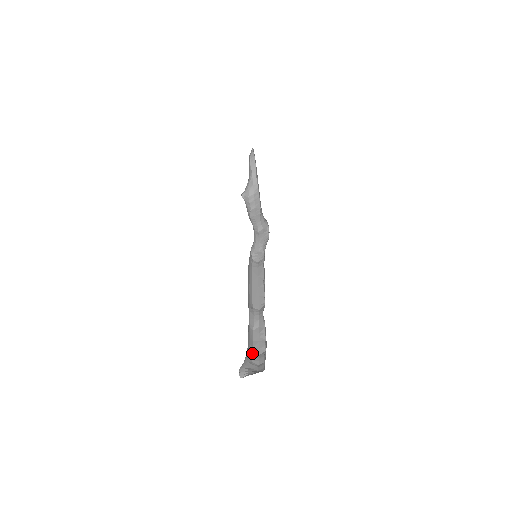
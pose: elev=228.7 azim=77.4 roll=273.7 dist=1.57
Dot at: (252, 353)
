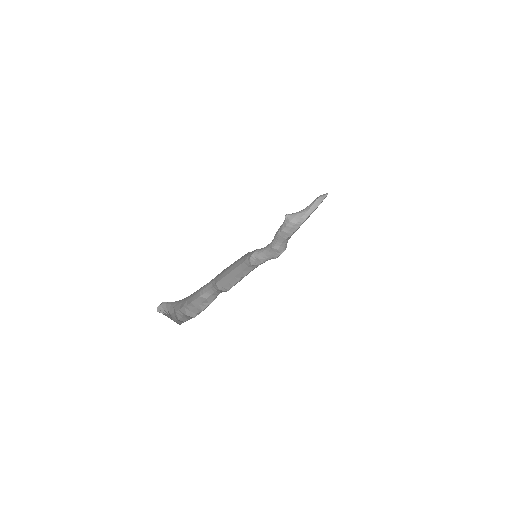
Dot at: (182, 308)
